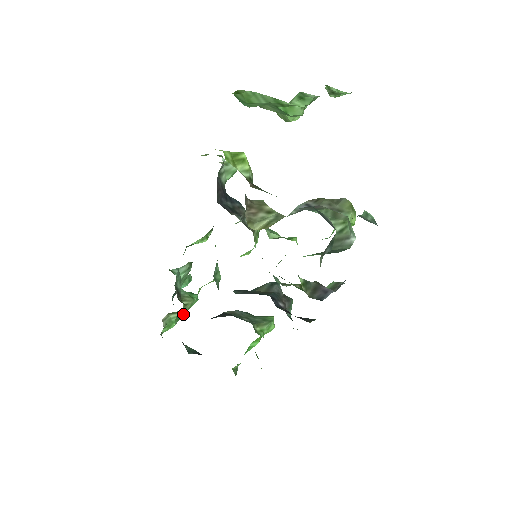
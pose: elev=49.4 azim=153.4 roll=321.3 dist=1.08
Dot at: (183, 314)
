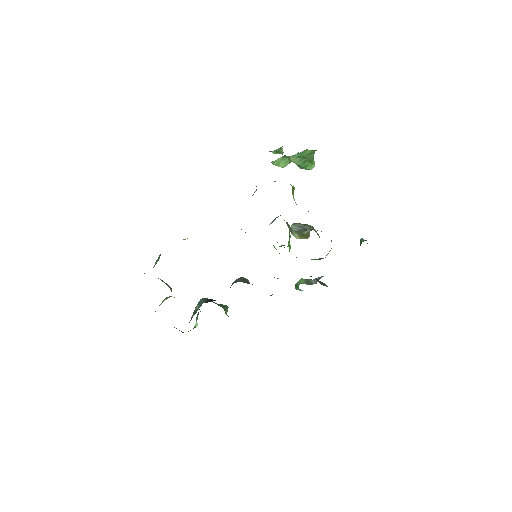
Dot at: occluded
